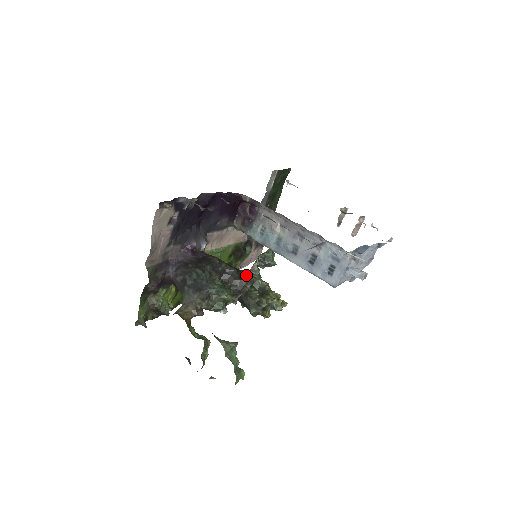
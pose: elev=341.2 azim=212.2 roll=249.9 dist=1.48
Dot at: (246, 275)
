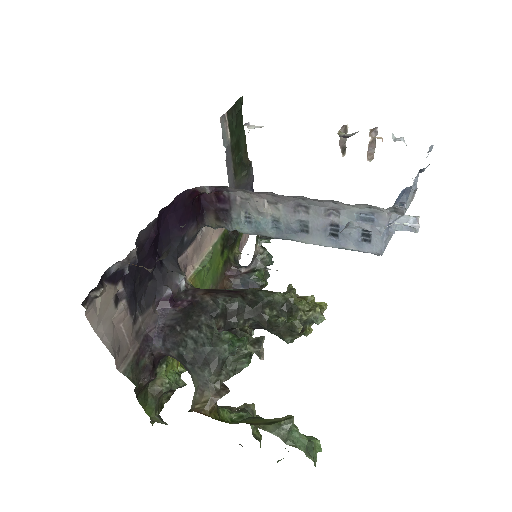
Dot at: (256, 297)
